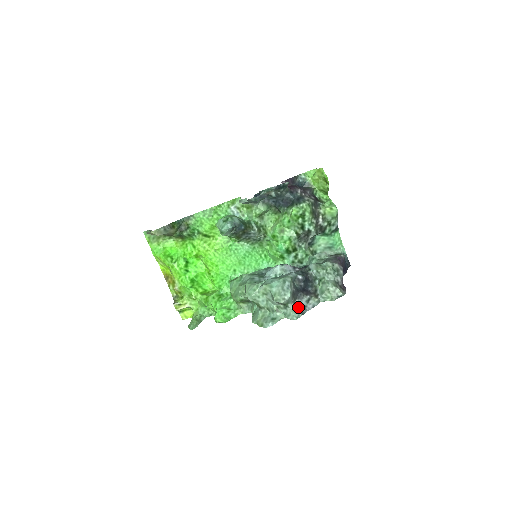
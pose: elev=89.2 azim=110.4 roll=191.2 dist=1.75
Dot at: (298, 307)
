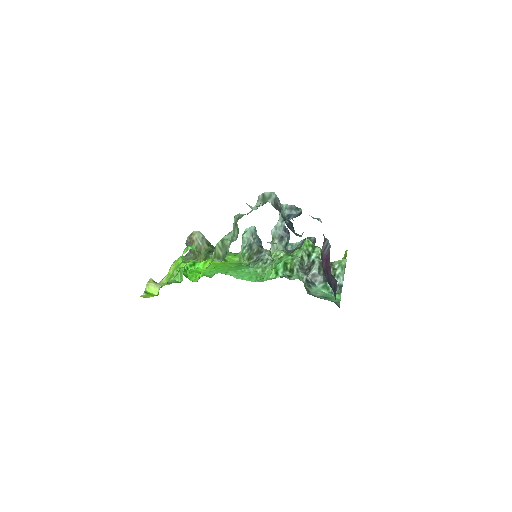
Dot at: occluded
